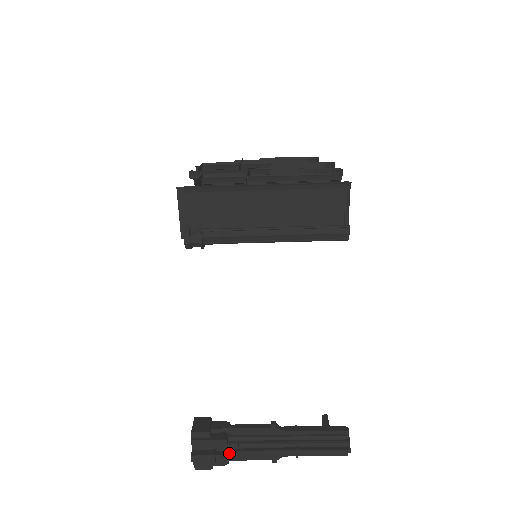
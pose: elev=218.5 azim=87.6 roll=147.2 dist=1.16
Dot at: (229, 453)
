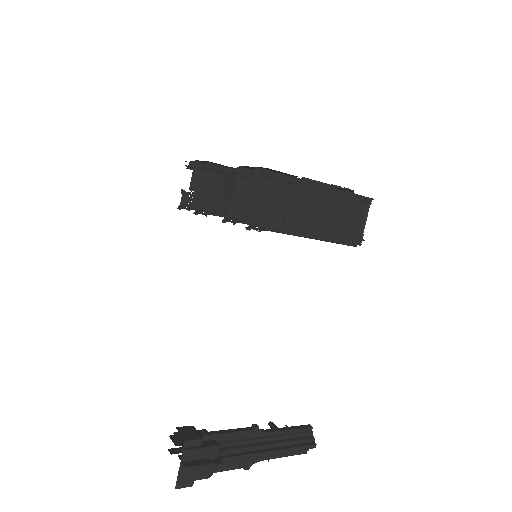
Dot at: (220, 460)
